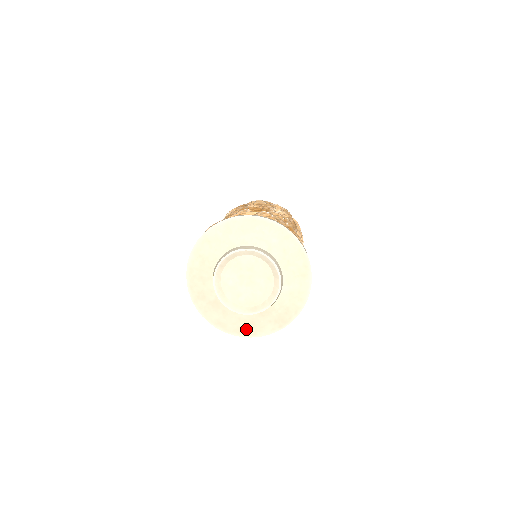
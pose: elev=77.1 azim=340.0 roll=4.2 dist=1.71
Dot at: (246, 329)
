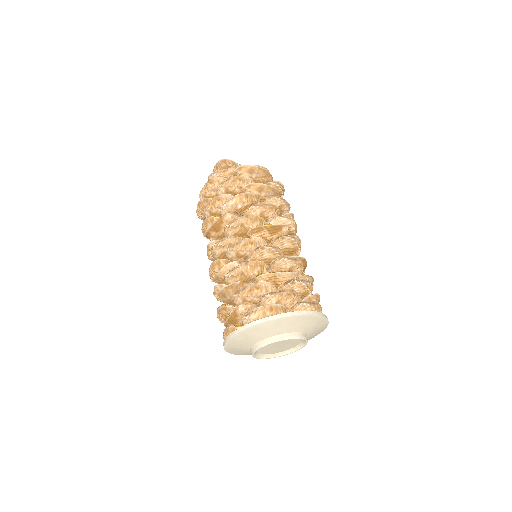
Dot at: occluded
